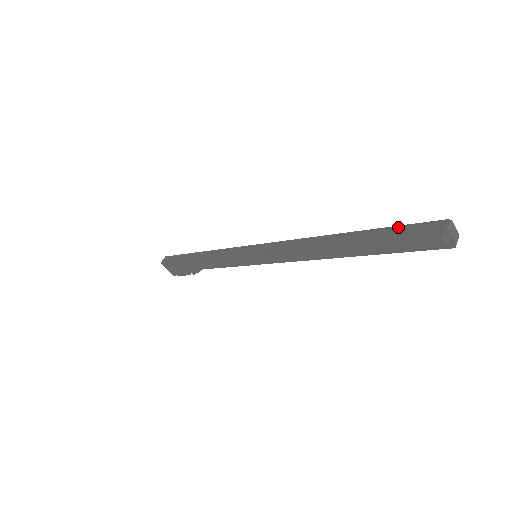
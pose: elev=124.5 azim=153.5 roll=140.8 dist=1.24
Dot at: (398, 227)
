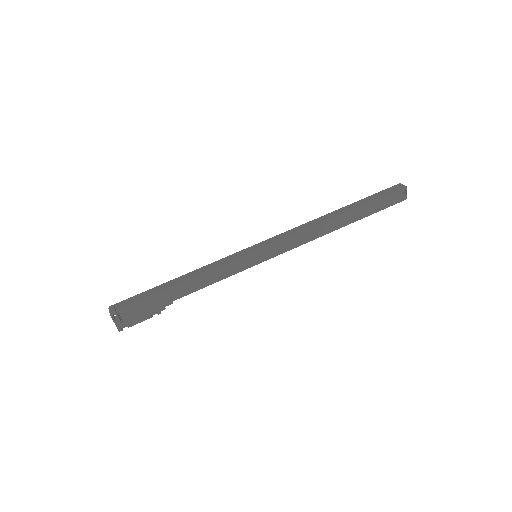
Dot at: (375, 194)
